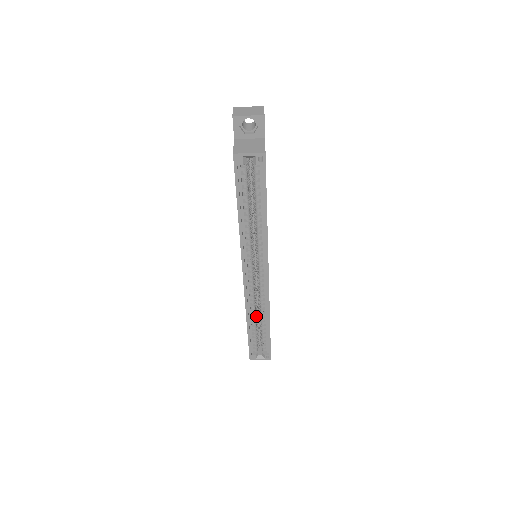
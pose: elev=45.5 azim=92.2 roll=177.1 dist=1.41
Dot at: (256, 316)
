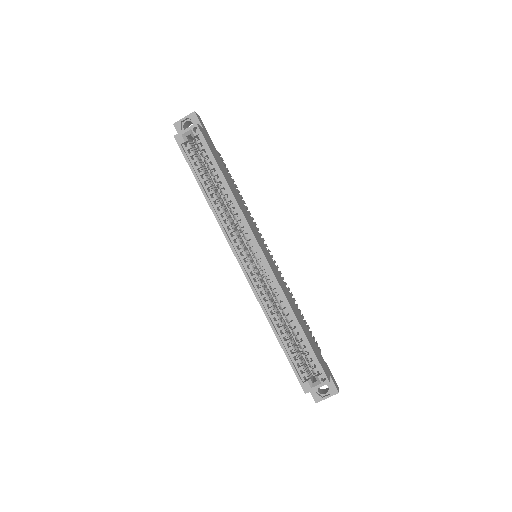
Dot at: (282, 321)
